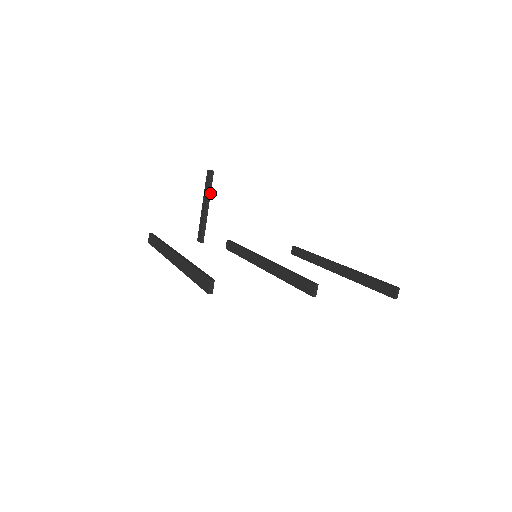
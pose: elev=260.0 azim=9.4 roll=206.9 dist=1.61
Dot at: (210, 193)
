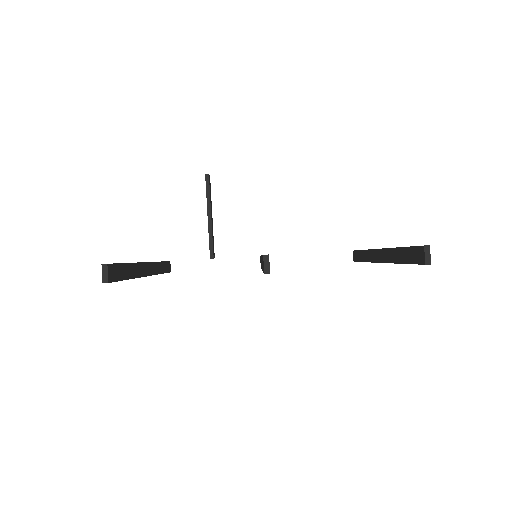
Dot at: (209, 200)
